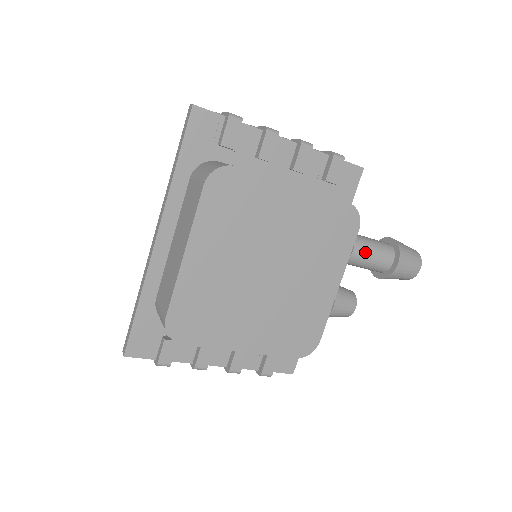
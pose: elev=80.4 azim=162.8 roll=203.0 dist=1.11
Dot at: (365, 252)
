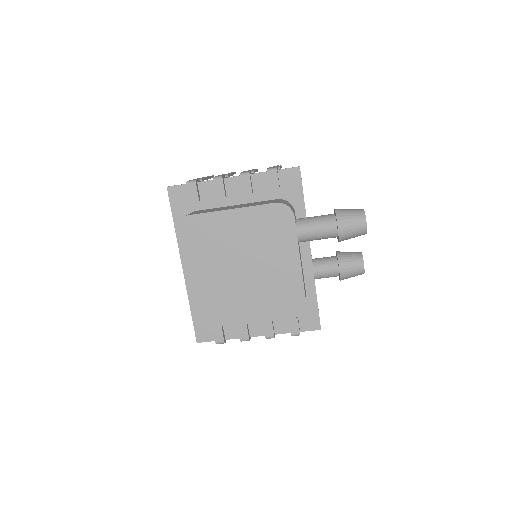
Dot at: (308, 229)
